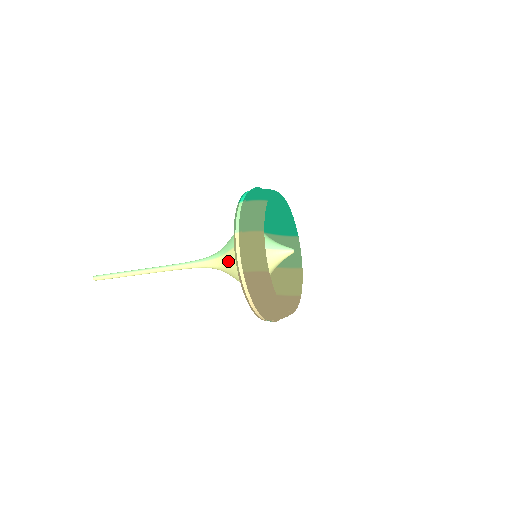
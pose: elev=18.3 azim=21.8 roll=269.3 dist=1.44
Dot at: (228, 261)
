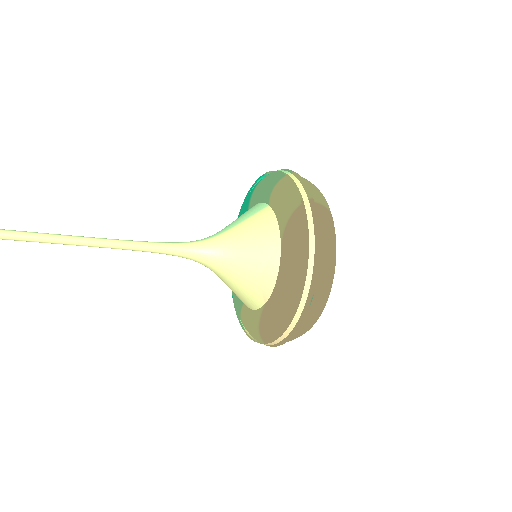
Dot at: (241, 231)
